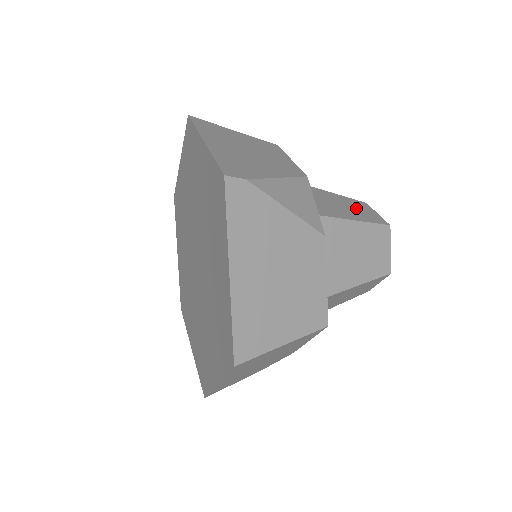
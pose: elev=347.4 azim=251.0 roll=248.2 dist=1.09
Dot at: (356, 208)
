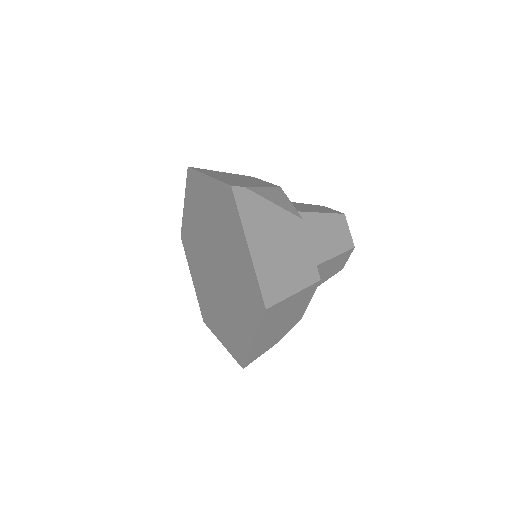
Dot at: (318, 208)
